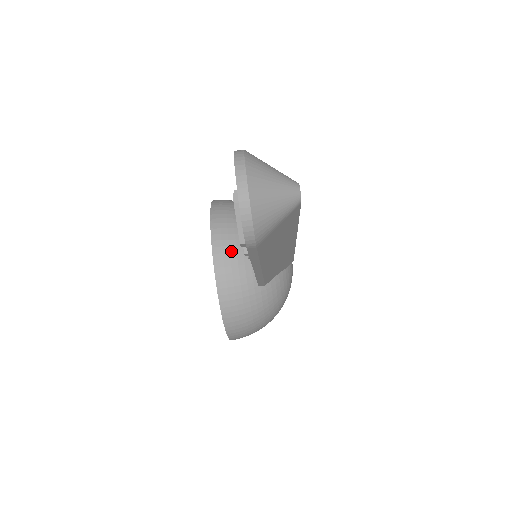
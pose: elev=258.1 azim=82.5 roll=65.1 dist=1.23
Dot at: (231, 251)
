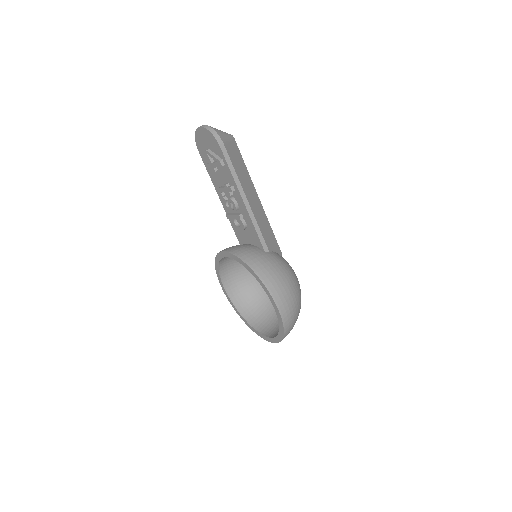
Dot at: (236, 246)
